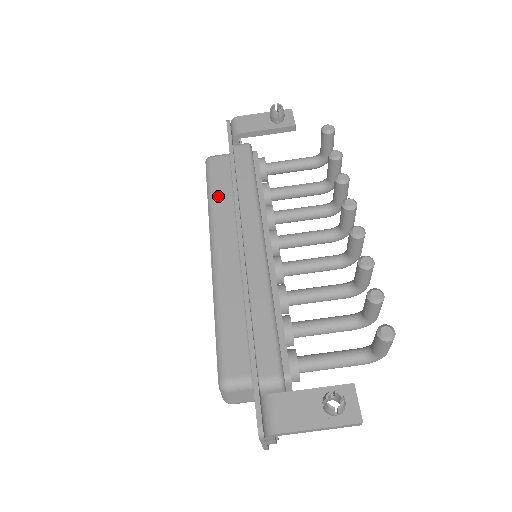
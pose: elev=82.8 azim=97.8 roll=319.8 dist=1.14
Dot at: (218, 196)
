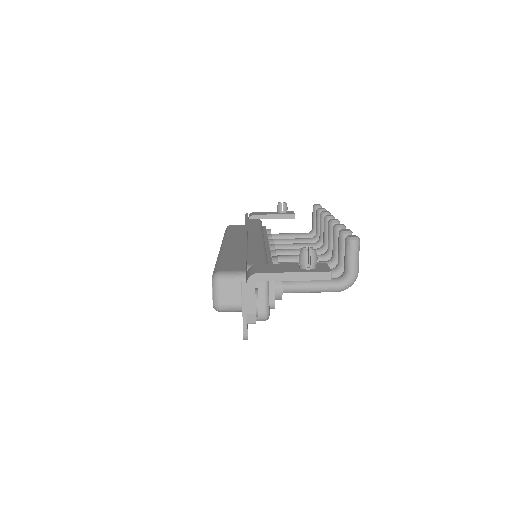
Dot at: (232, 232)
